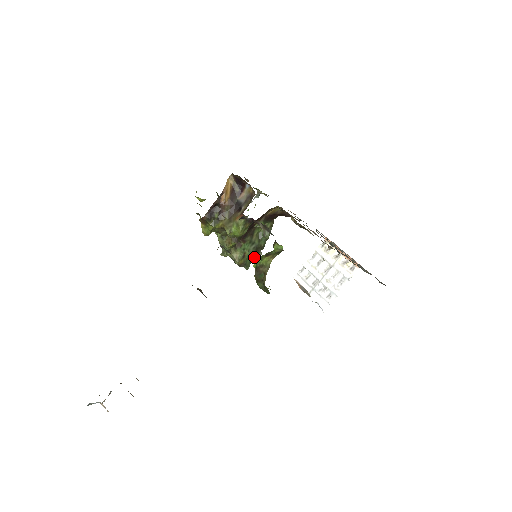
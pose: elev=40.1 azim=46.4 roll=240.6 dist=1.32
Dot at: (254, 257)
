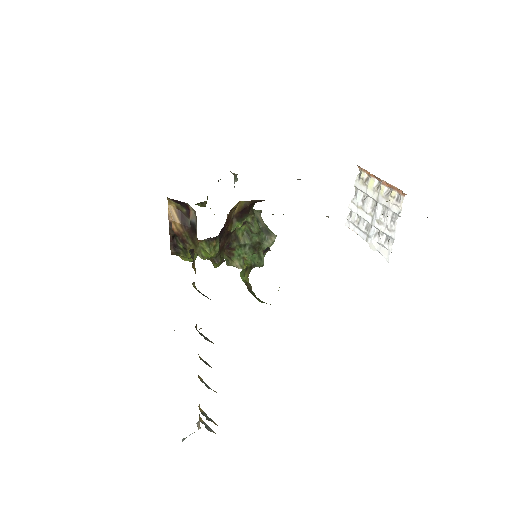
Dot at: (240, 272)
